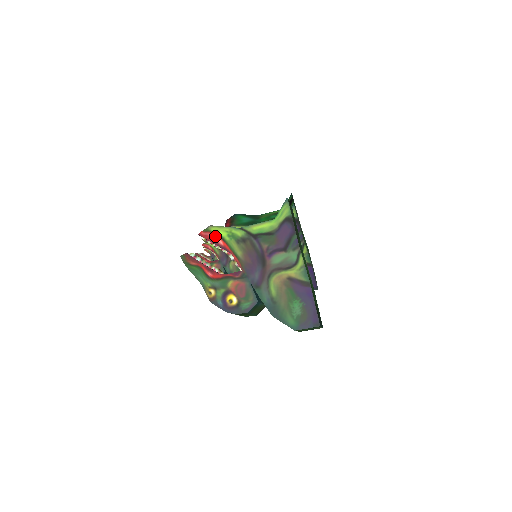
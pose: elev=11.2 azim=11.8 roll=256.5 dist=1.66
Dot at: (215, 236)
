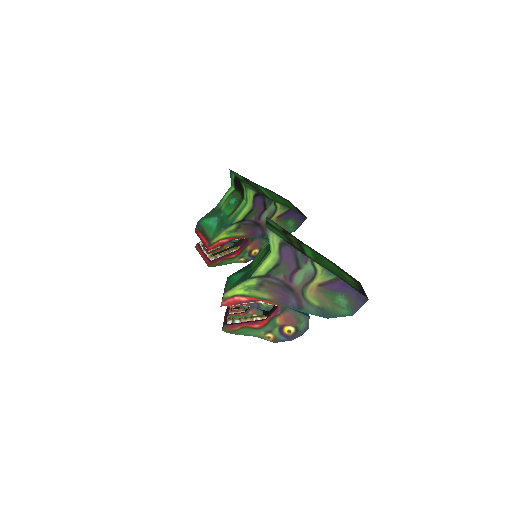
Dot at: (235, 298)
